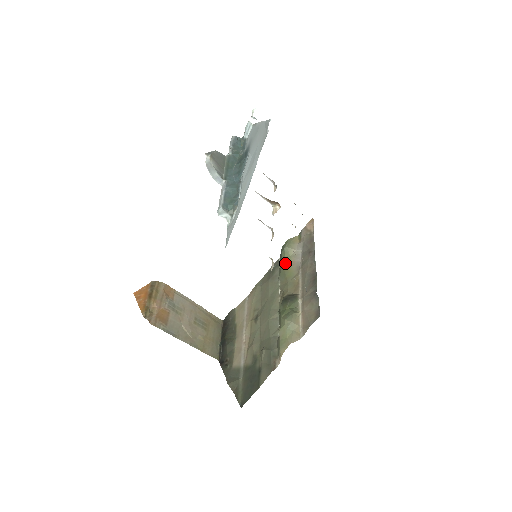
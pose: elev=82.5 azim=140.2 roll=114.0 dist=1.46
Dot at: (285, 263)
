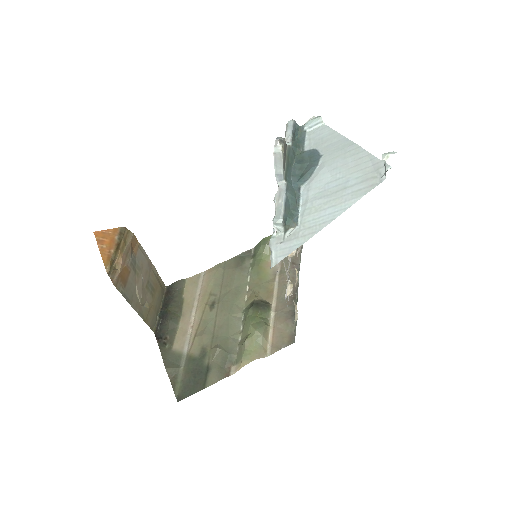
Dot at: (261, 260)
